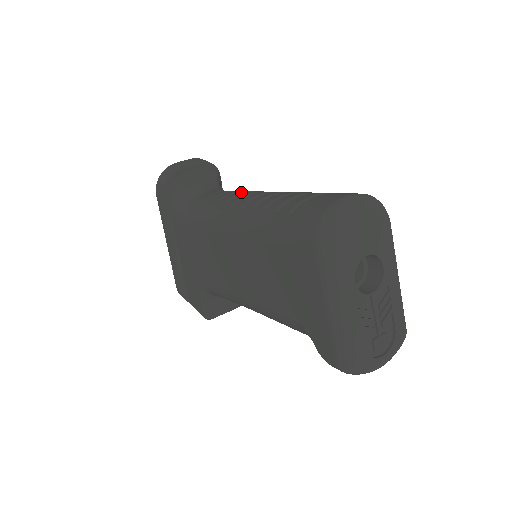
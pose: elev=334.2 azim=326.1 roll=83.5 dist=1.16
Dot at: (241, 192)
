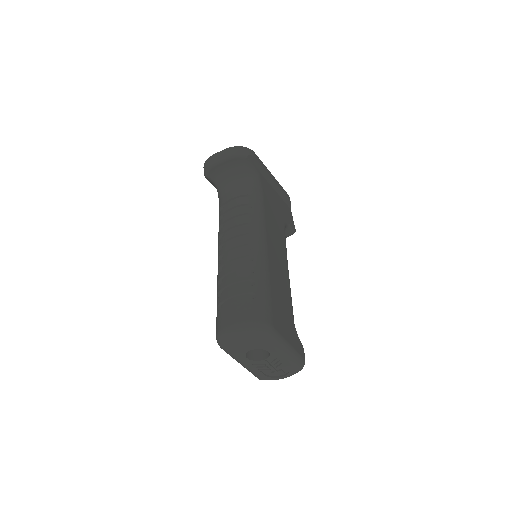
Dot at: (234, 225)
